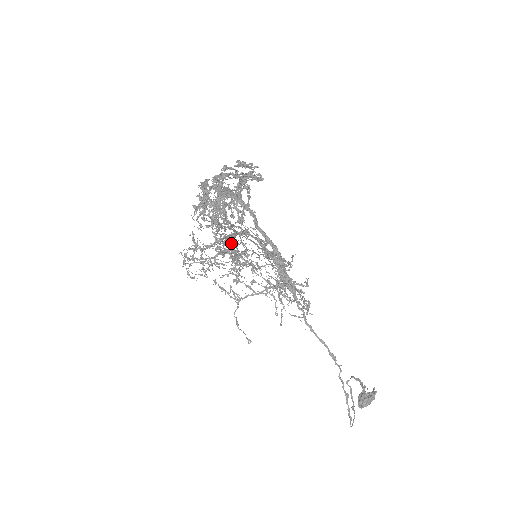
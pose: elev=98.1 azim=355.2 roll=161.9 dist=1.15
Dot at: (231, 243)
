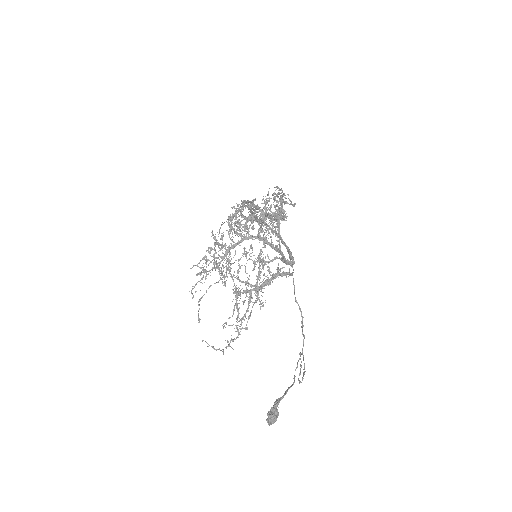
Dot at: (231, 247)
